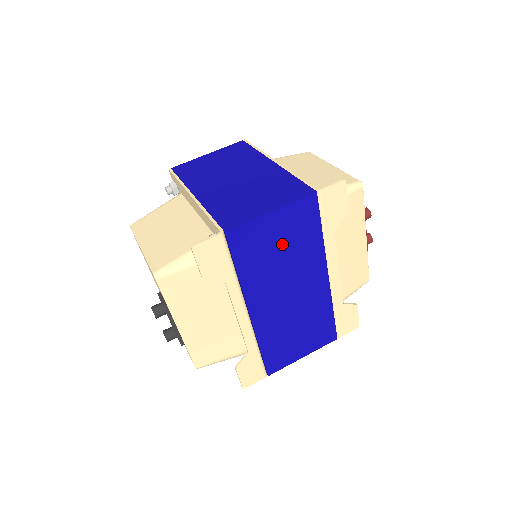
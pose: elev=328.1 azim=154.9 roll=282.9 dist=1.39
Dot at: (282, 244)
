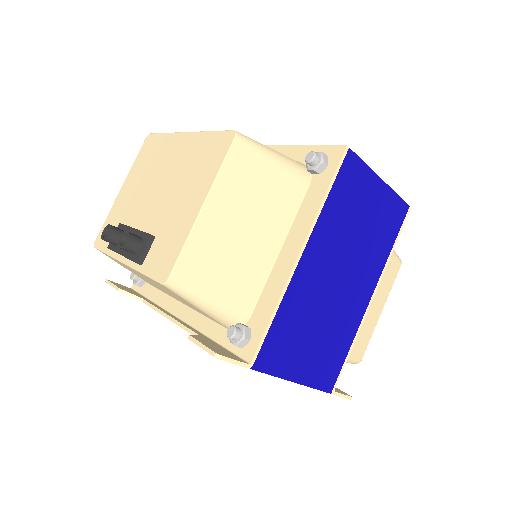
Dot at: occluded
